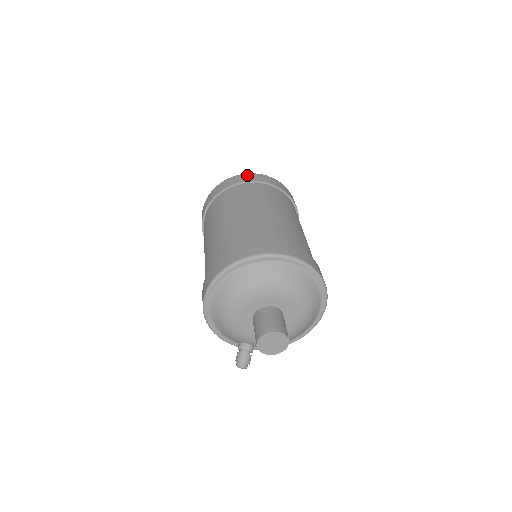
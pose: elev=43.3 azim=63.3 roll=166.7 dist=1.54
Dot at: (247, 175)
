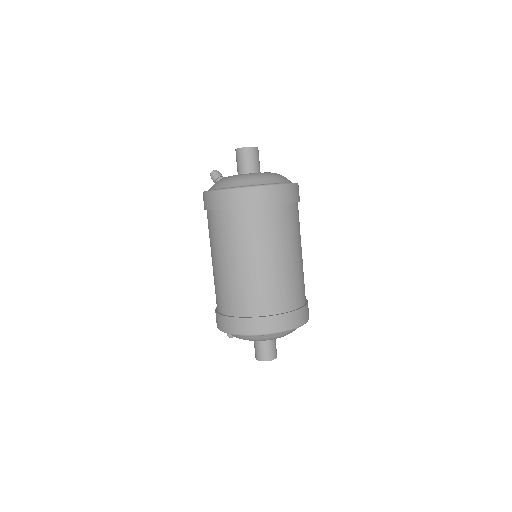
Dot at: (272, 191)
